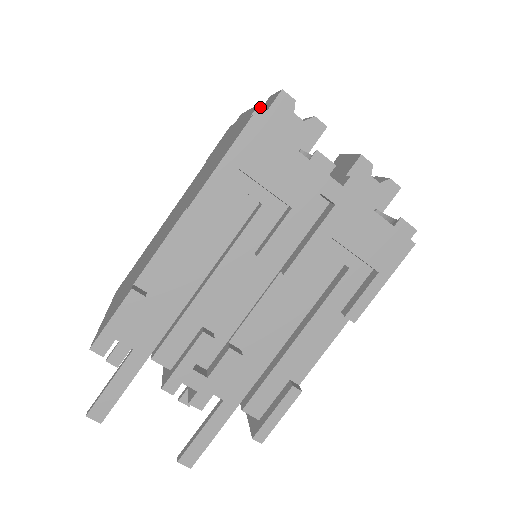
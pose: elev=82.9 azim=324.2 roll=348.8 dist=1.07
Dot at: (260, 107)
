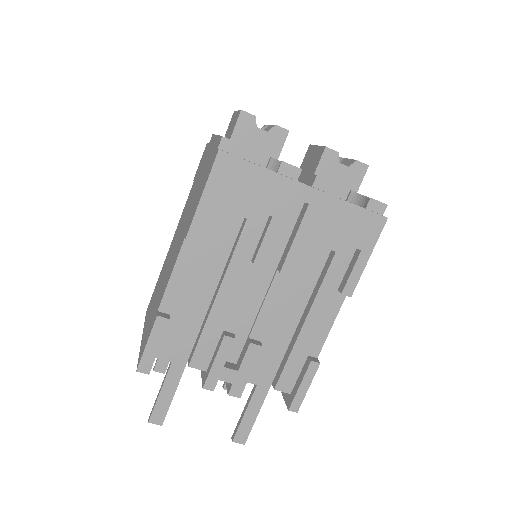
Dot at: (224, 139)
